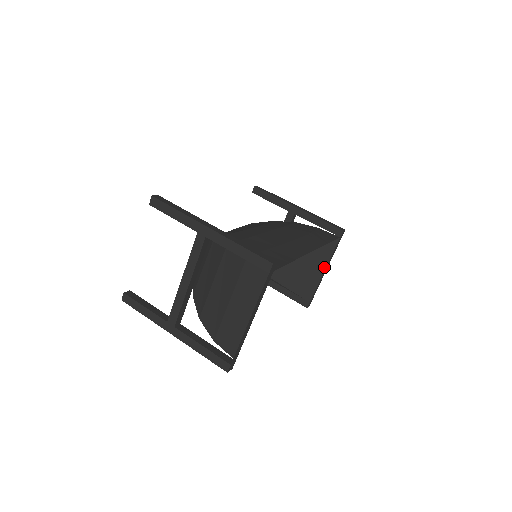
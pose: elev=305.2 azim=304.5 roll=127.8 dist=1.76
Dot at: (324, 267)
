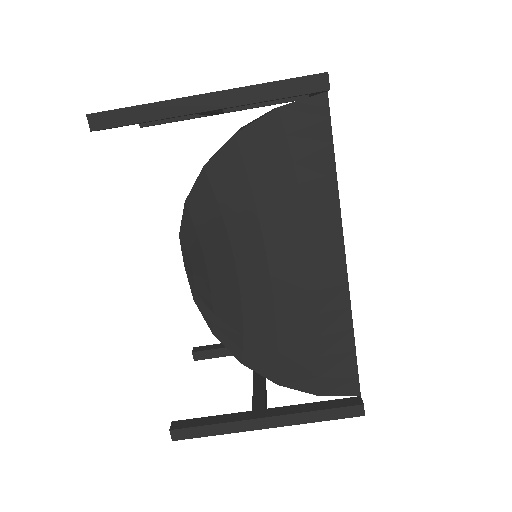
Dot at: occluded
